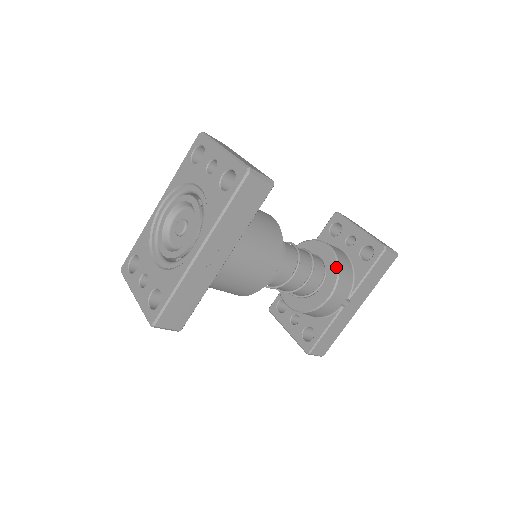
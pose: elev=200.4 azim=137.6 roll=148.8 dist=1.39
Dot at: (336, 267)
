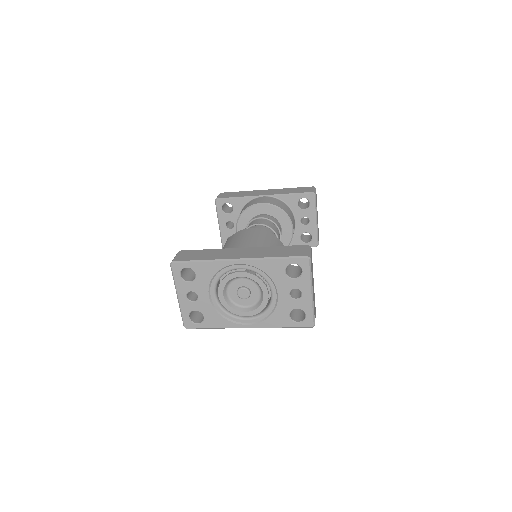
Dot at: occluded
